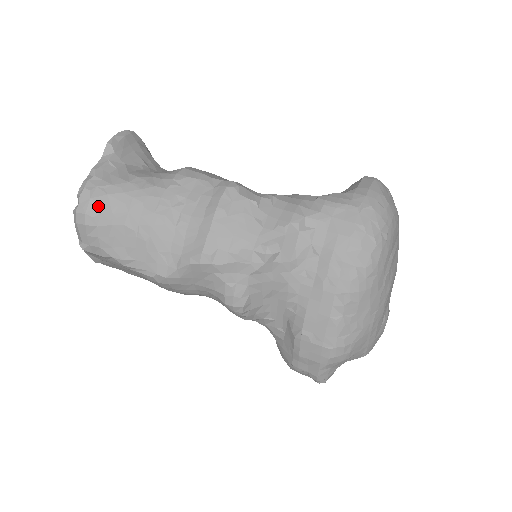
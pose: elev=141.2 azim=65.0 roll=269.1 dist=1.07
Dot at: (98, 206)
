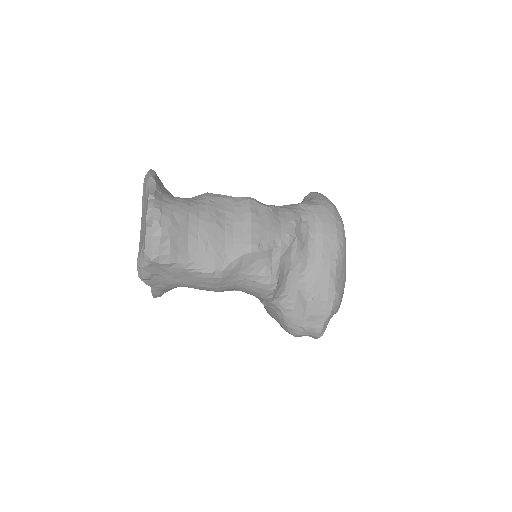
Dot at: (169, 220)
